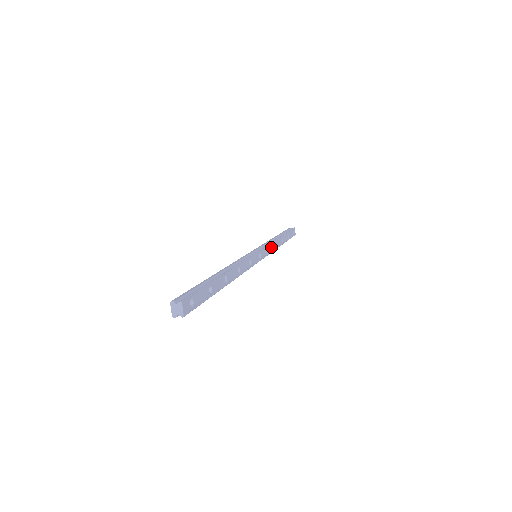
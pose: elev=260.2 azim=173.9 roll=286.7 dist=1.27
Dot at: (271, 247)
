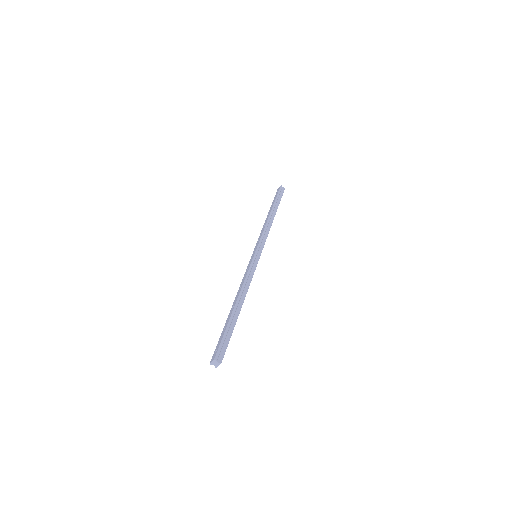
Dot at: occluded
